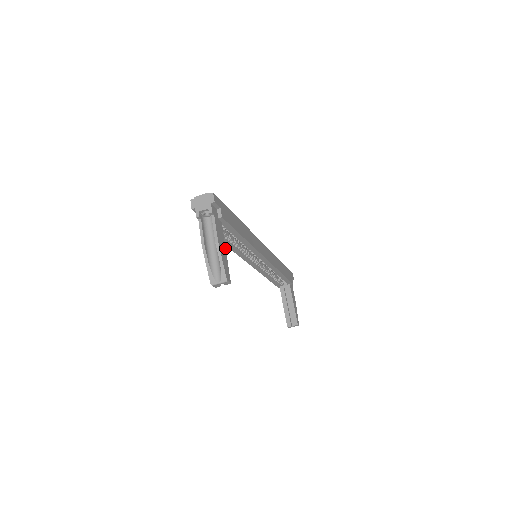
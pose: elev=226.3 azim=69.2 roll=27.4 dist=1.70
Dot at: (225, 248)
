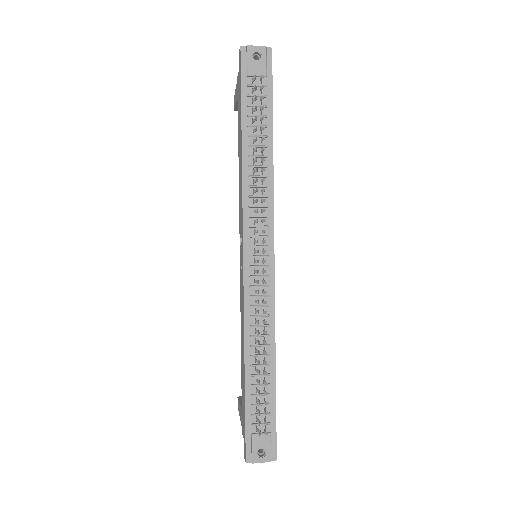
Dot at: occluded
